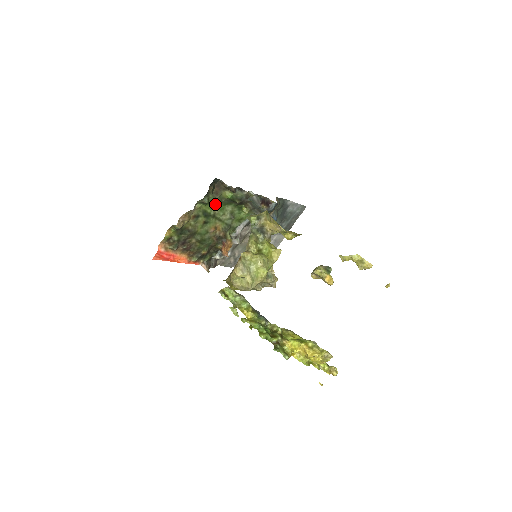
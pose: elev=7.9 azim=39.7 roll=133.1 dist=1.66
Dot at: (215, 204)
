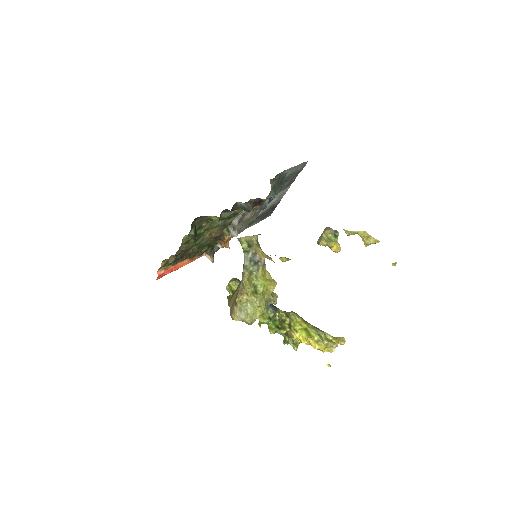
Dot at: (203, 226)
